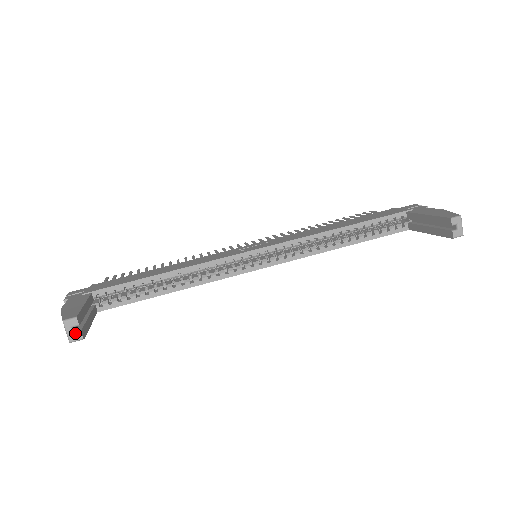
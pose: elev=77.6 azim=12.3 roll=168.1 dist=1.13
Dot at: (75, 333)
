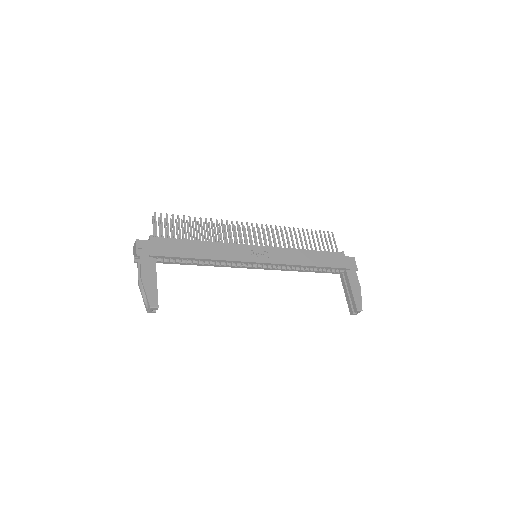
Dot at: (153, 311)
